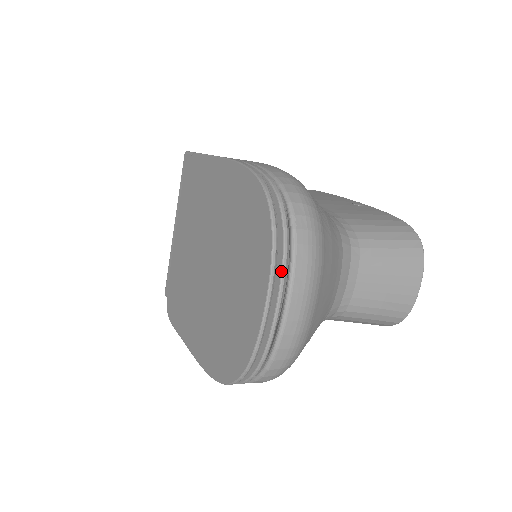
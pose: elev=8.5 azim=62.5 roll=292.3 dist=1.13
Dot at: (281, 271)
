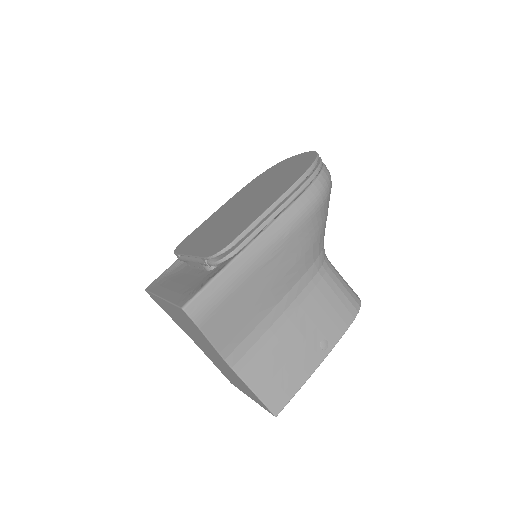
Dot at: occluded
